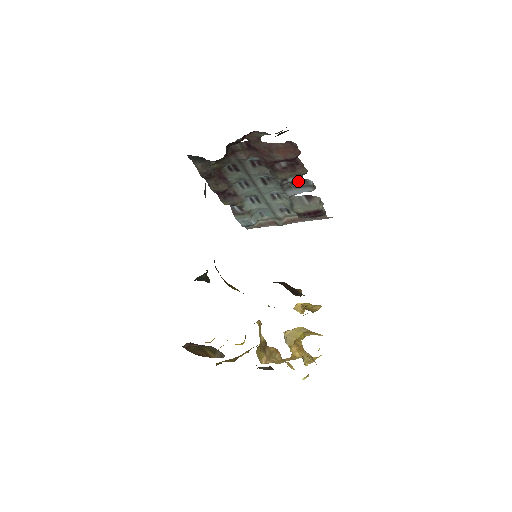
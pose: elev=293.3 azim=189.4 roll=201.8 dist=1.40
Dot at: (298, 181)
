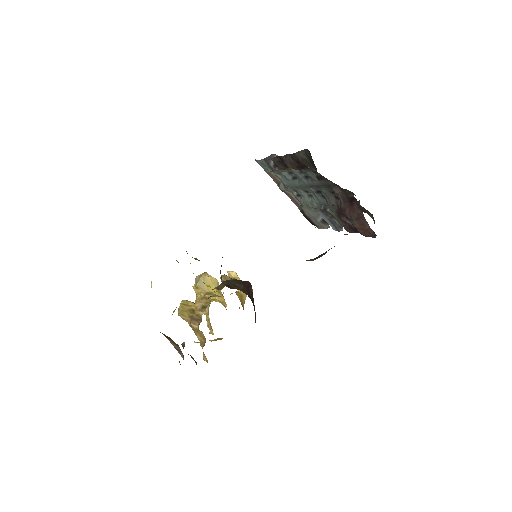
Dot at: occluded
